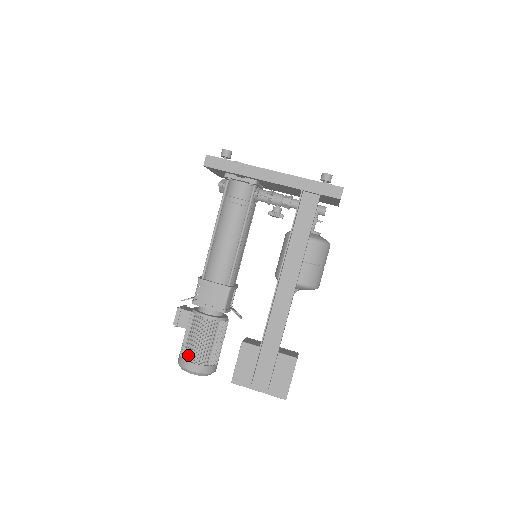
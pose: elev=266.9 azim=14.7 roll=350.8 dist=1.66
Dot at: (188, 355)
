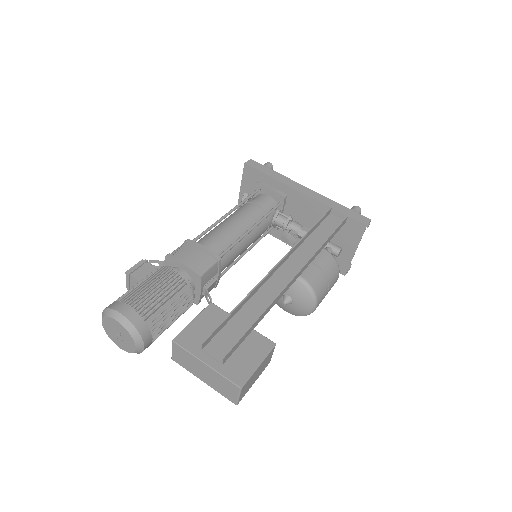
Dot at: (128, 298)
